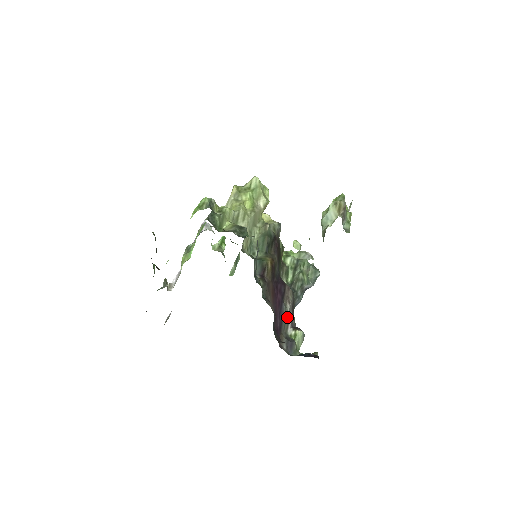
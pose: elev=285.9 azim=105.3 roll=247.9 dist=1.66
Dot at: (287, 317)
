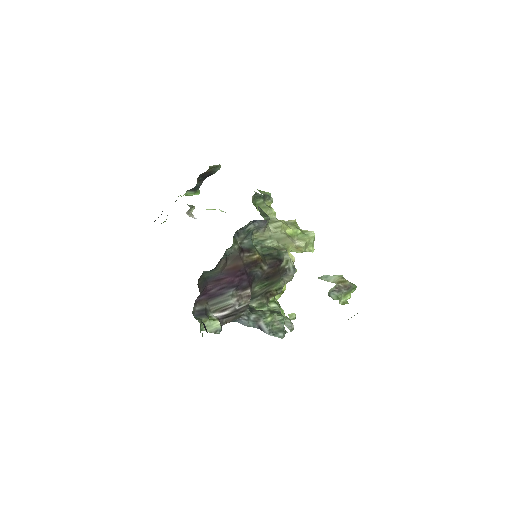
Dot at: (224, 303)
